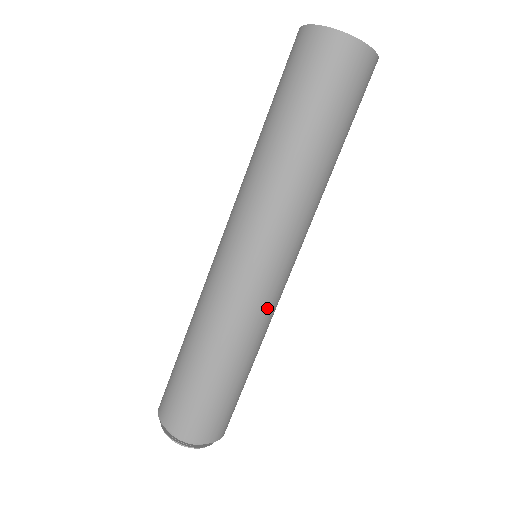
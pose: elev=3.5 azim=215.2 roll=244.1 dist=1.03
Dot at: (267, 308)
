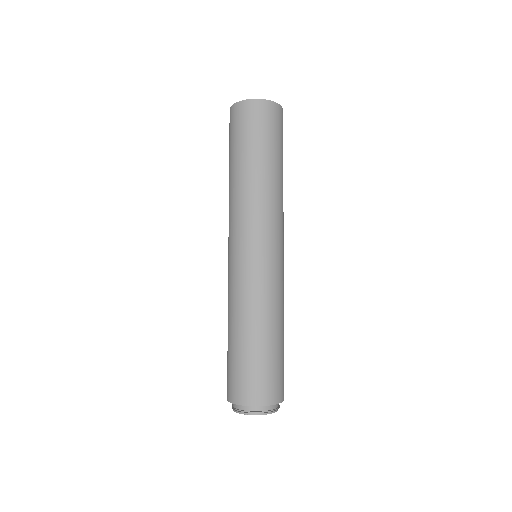
Dot at: (252, 283)
